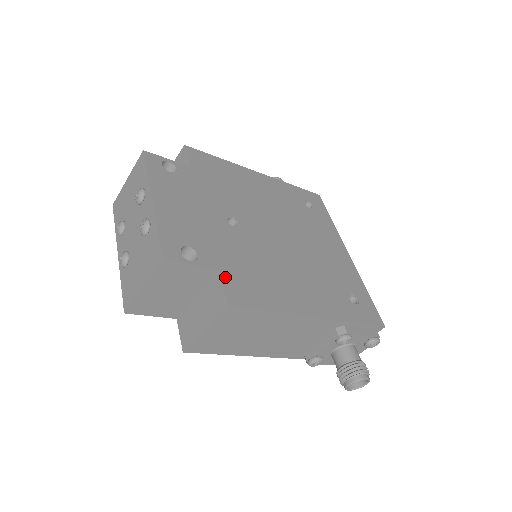
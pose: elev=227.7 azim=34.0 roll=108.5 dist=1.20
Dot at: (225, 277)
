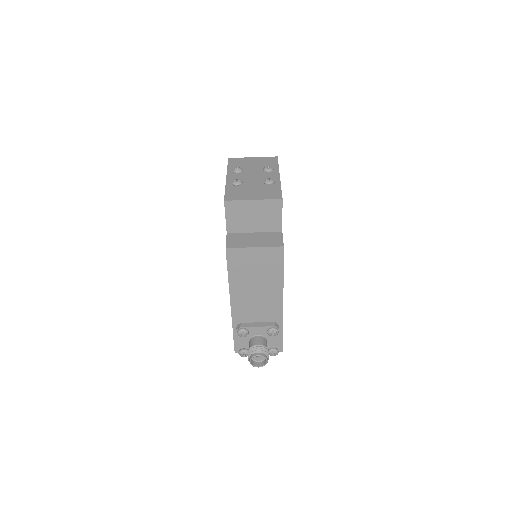
Dot at: occluded
